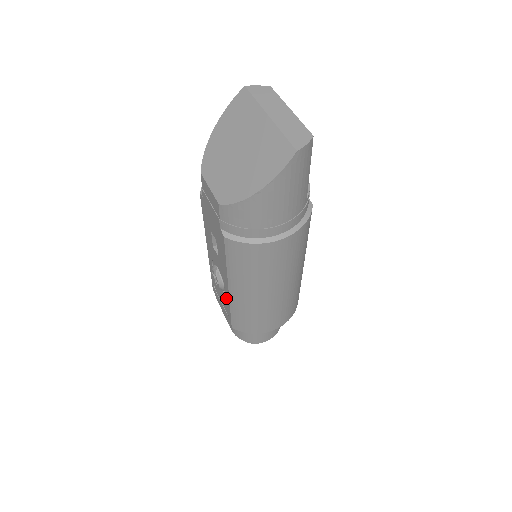
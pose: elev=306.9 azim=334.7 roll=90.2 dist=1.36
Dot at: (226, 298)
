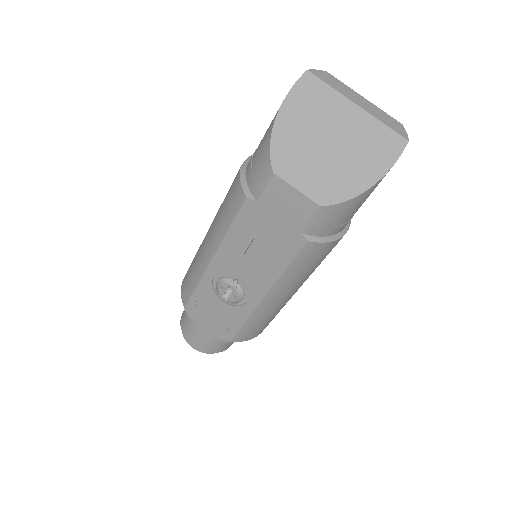
Dot at: (241, 310)
